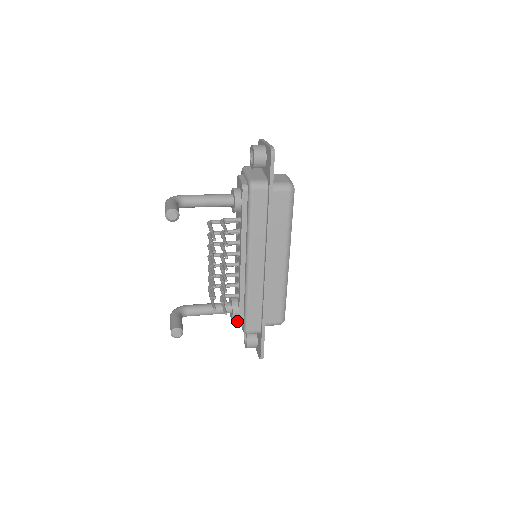
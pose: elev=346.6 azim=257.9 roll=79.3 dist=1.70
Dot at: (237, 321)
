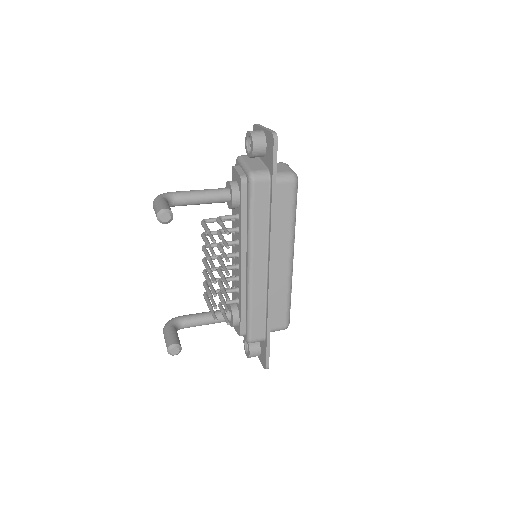
Dot at: (237, 329)
